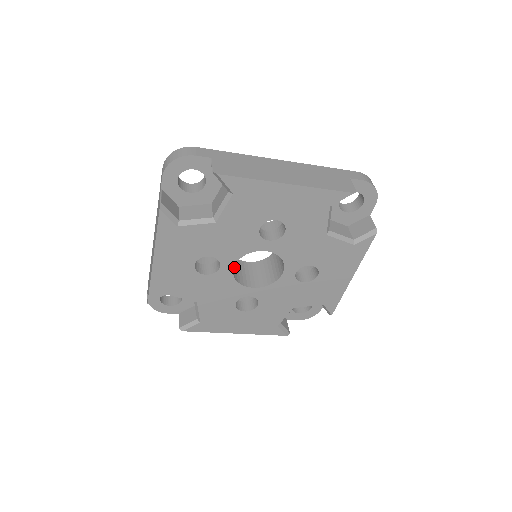
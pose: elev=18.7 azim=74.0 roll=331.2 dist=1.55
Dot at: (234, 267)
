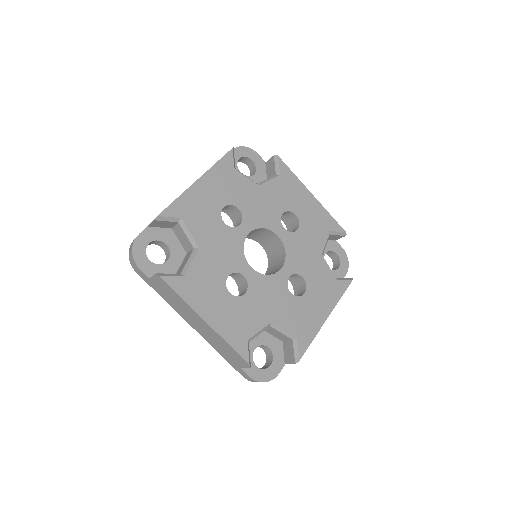
Dot at: occluded
